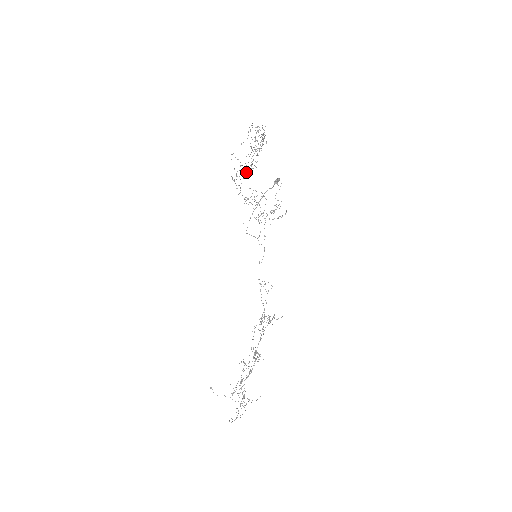
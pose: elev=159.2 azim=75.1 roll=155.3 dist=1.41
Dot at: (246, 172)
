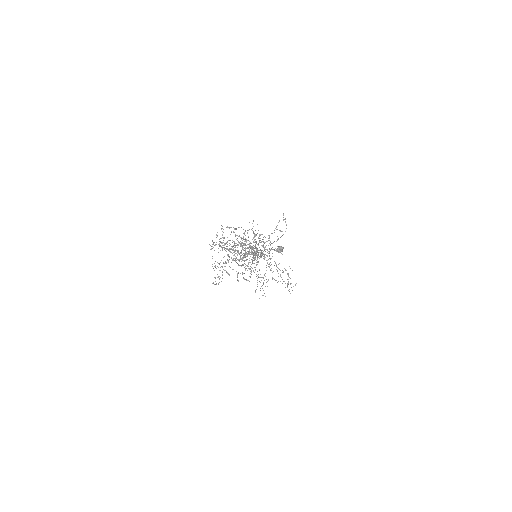
Dot at: occluded
